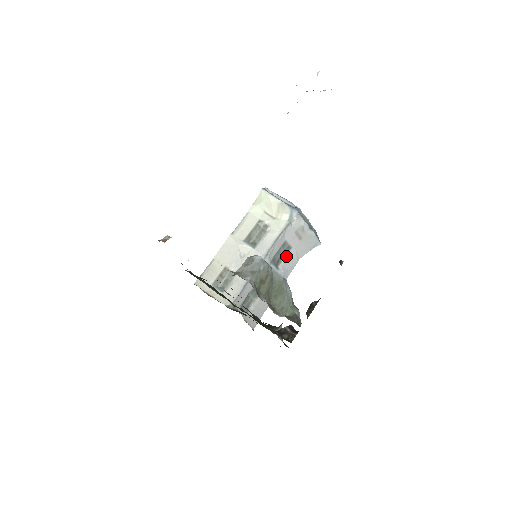
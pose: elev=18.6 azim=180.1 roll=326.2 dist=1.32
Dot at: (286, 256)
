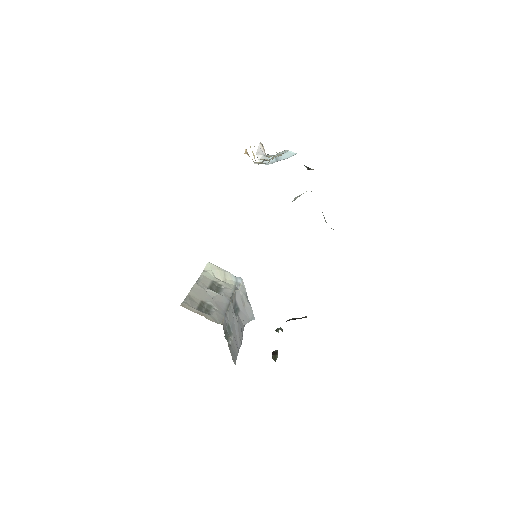
Dot at: (238, 316)
